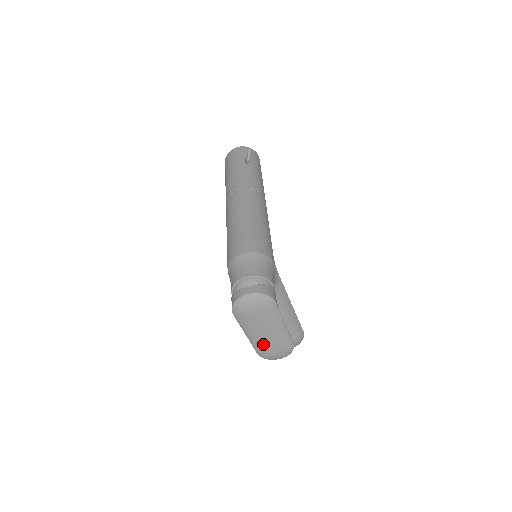
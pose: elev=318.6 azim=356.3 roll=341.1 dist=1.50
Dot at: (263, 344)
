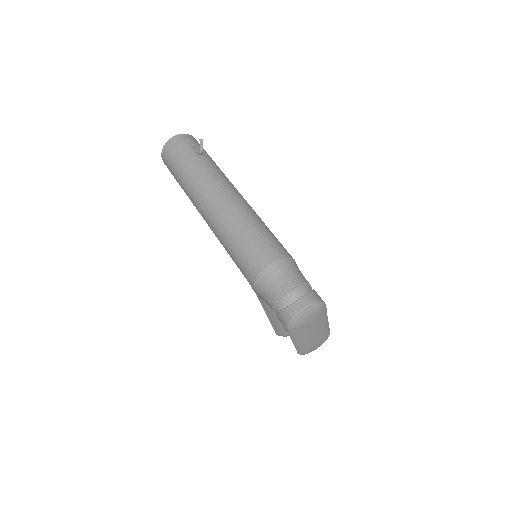
Dot at: (308, 344)
